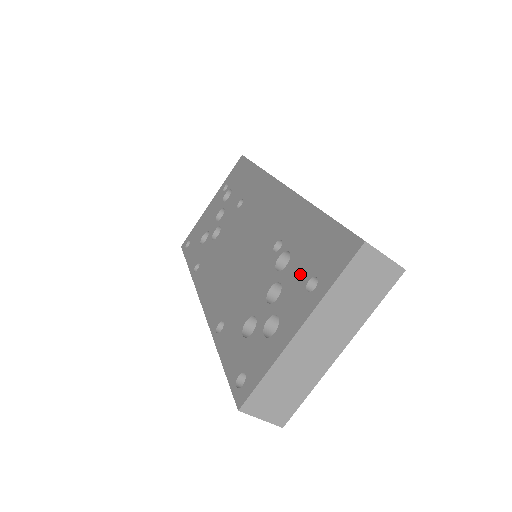
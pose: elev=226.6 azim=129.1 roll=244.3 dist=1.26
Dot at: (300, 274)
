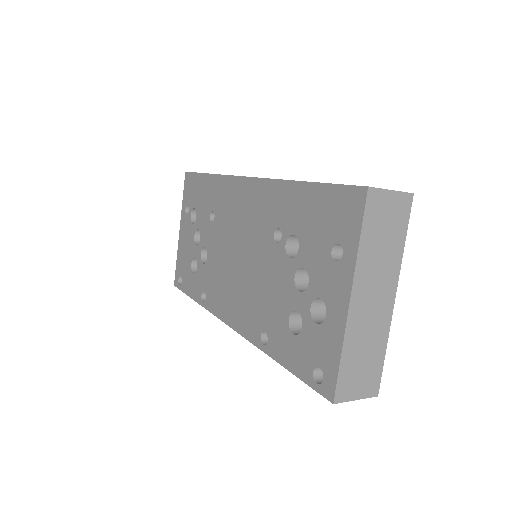
Dot at: (318, 249)
